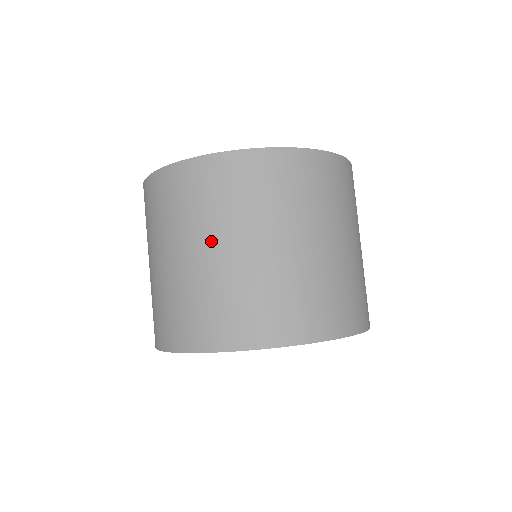
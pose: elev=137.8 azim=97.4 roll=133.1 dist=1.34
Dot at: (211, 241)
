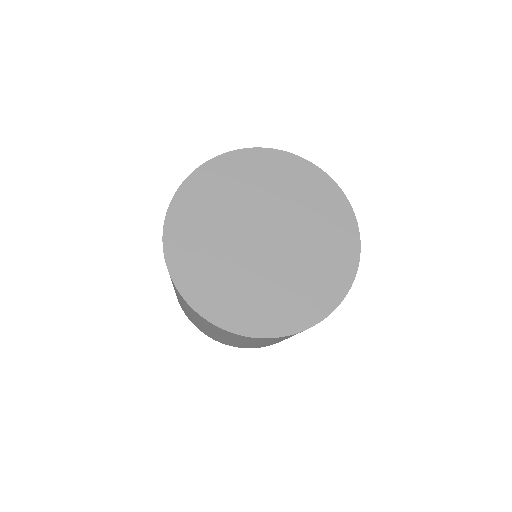
Dot at: occluded
